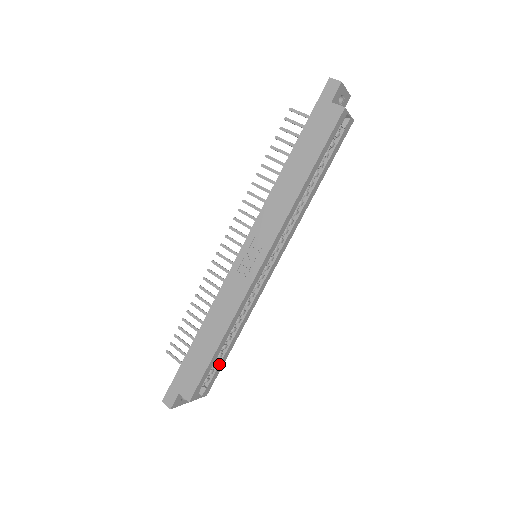
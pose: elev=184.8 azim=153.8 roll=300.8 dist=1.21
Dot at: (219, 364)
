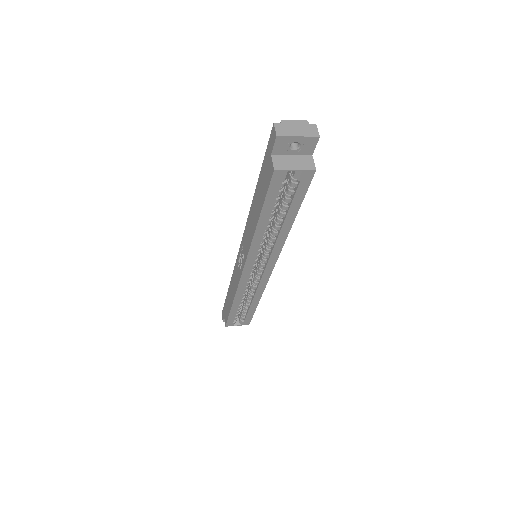
Dot at: (247, 313)
